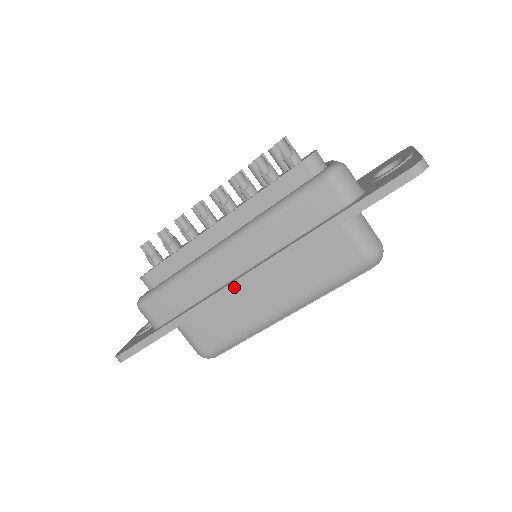
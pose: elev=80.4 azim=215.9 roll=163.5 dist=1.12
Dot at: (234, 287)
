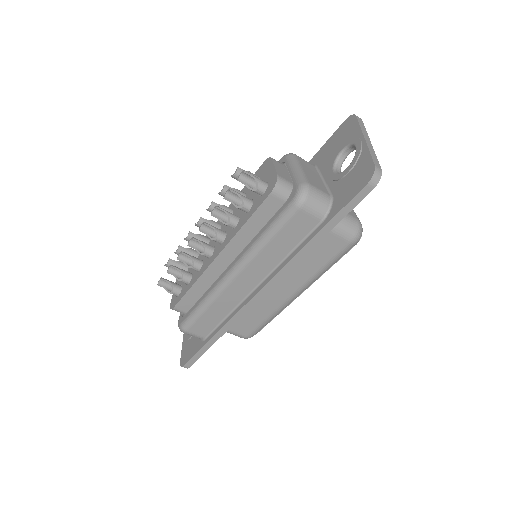
Dot at: (254, 301)
